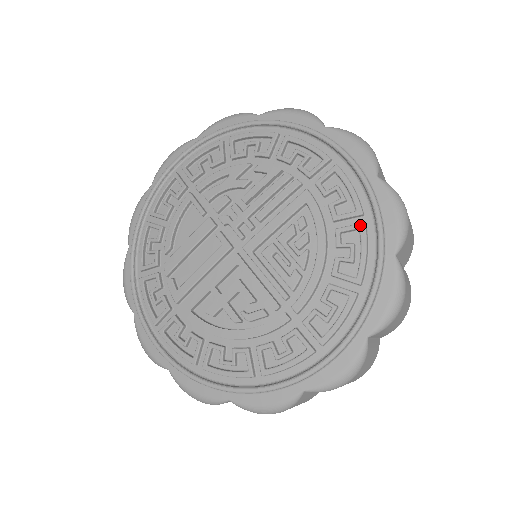
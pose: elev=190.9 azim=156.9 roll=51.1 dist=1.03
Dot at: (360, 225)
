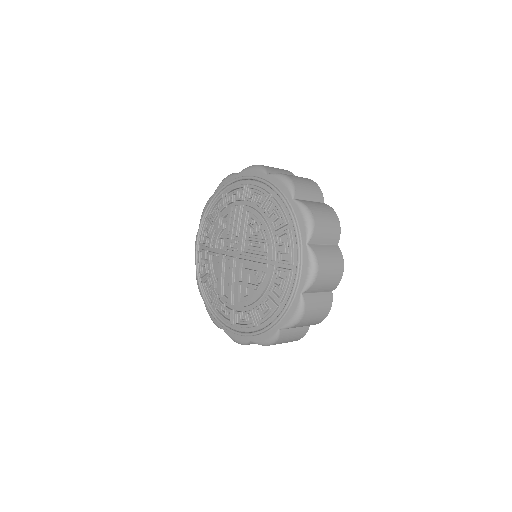
Dot at: (271, 200)
